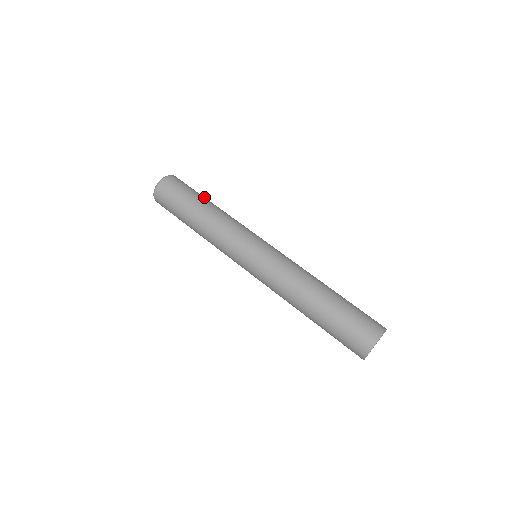
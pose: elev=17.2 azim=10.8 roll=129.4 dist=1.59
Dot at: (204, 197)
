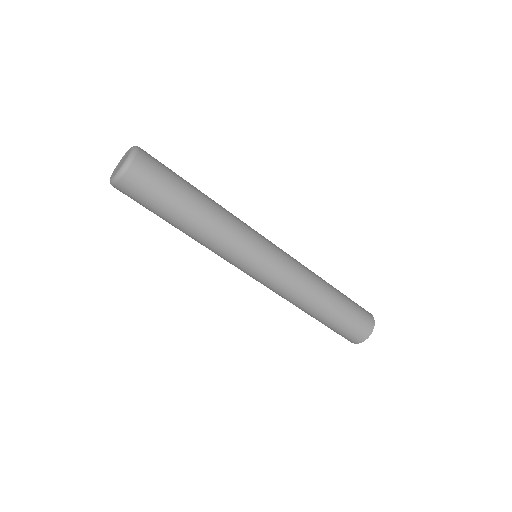
Dot at: occluded
